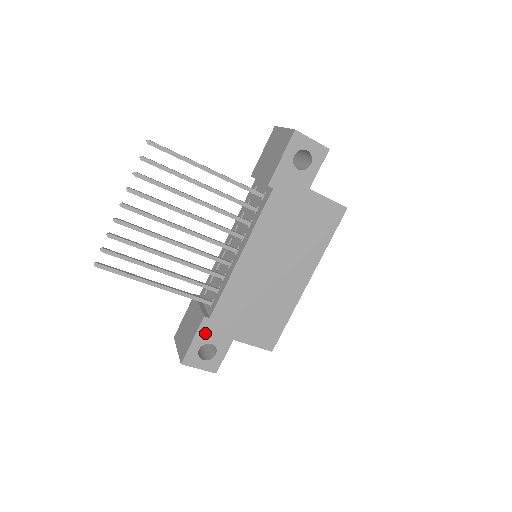
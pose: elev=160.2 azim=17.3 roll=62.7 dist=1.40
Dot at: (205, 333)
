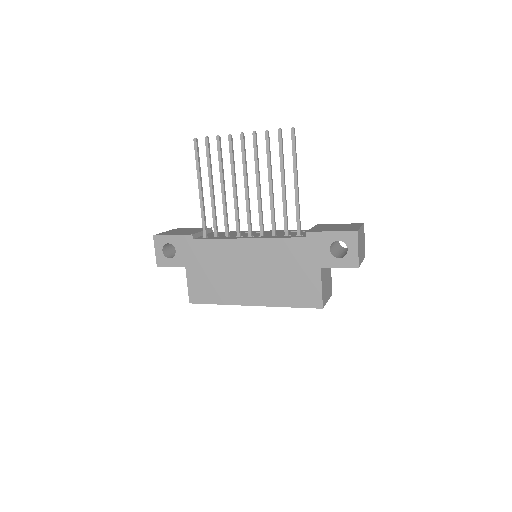
Dot at: (181, 242)
